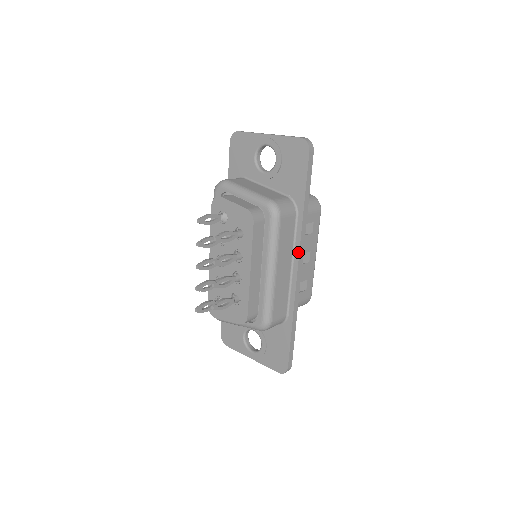
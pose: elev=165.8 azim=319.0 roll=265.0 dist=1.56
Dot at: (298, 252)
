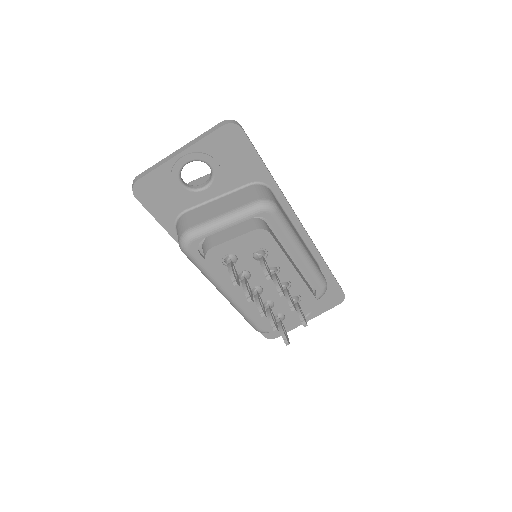
Dot at: (294, 215)
